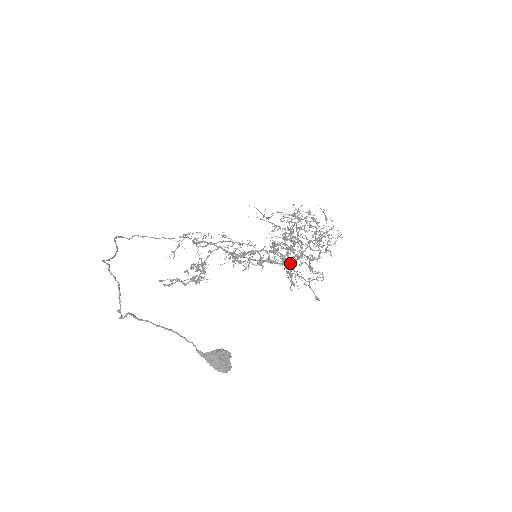
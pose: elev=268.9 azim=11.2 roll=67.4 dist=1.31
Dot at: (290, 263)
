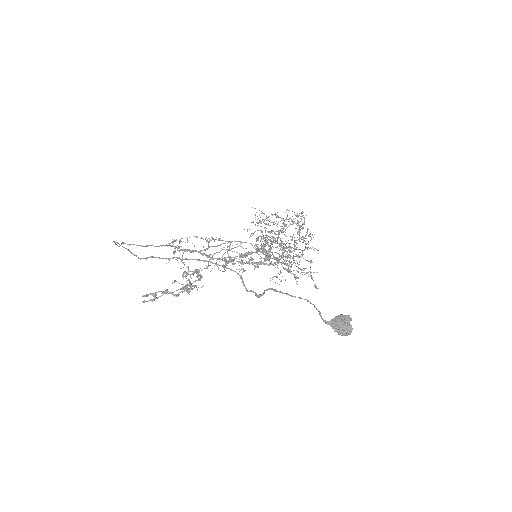
Dot at: (275, 263)
